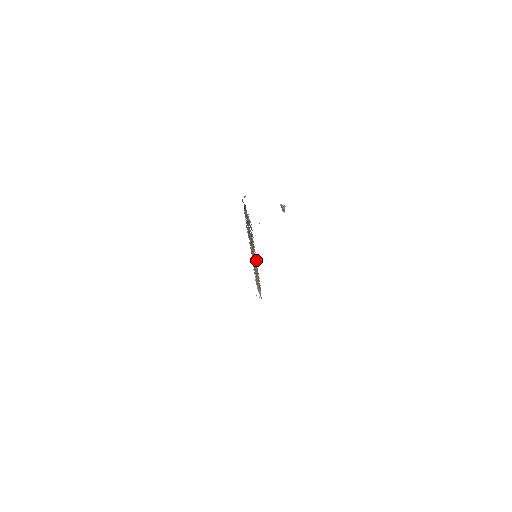
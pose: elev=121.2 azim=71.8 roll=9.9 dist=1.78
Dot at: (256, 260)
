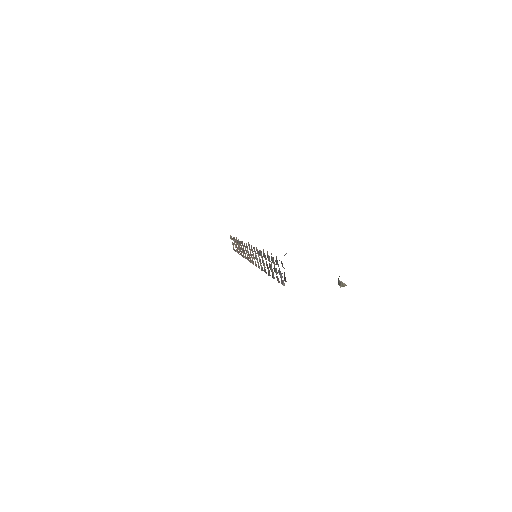
Dot at: (255, 261)
